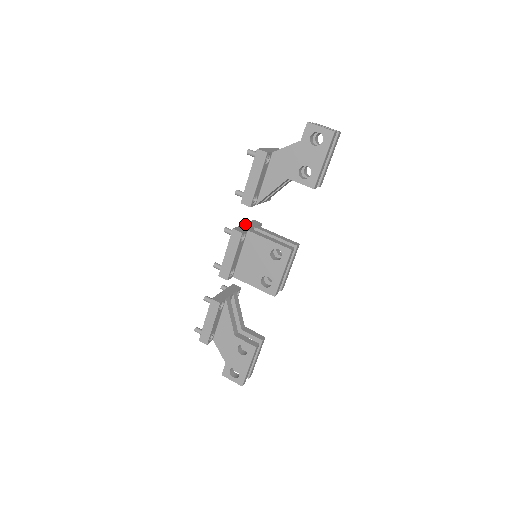
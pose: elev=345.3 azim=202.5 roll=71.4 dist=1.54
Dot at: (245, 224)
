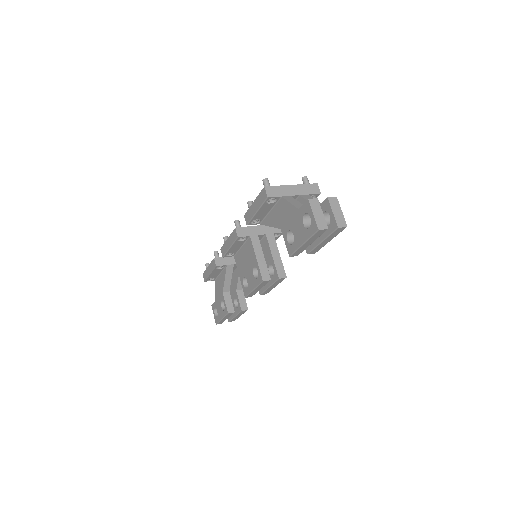
Dot at: (260, 226)
